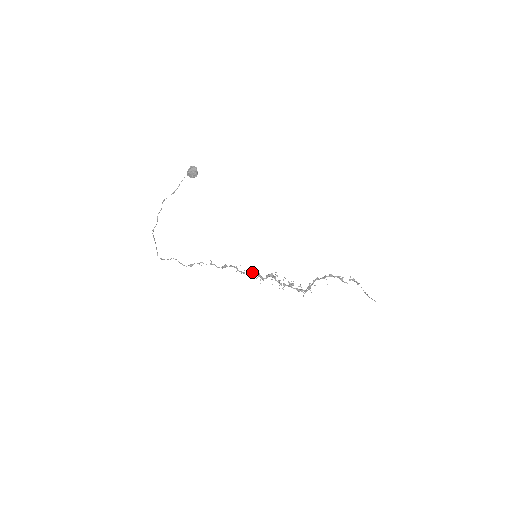
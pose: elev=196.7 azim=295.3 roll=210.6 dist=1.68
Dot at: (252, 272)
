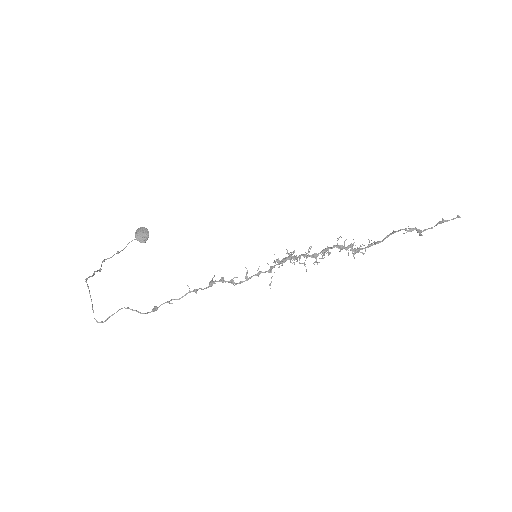
Dot at: (259, 273)
